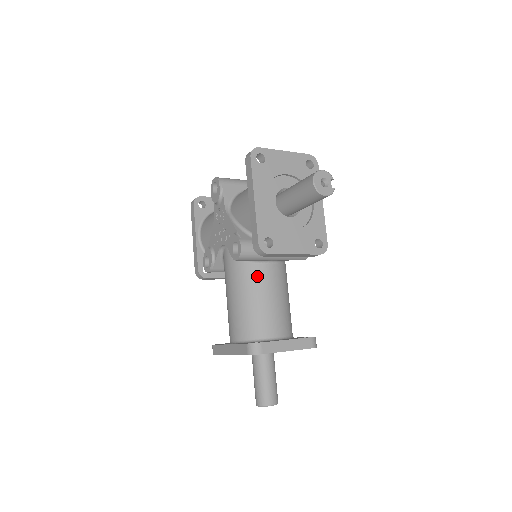
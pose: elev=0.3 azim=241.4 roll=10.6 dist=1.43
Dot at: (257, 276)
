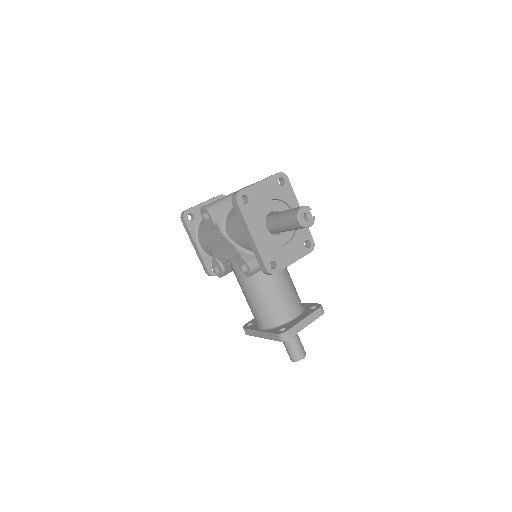
Dot at: (265, 278)
